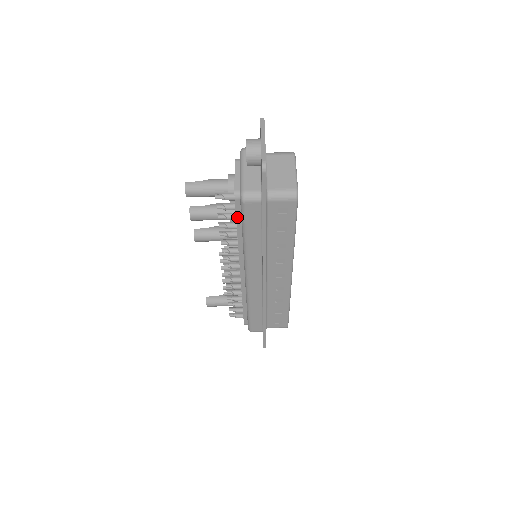
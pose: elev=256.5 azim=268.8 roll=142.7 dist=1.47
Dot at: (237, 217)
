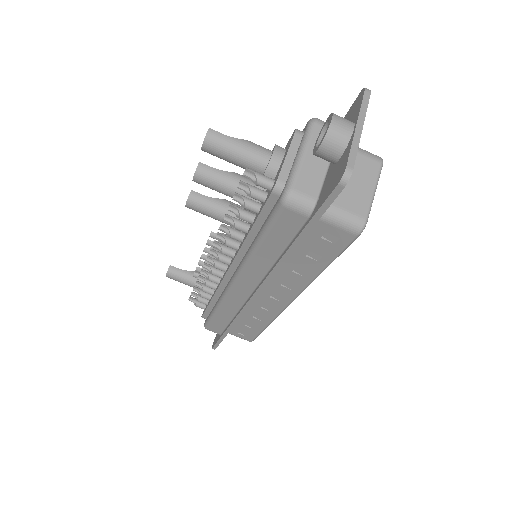
Dot at: (261, 214)
